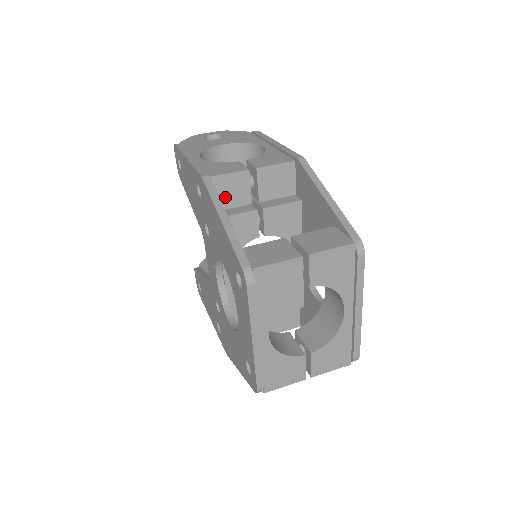
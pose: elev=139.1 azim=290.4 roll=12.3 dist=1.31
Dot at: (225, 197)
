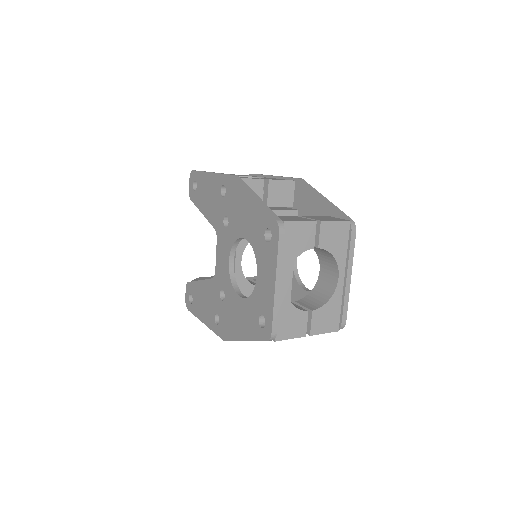
Dot at: occluded
